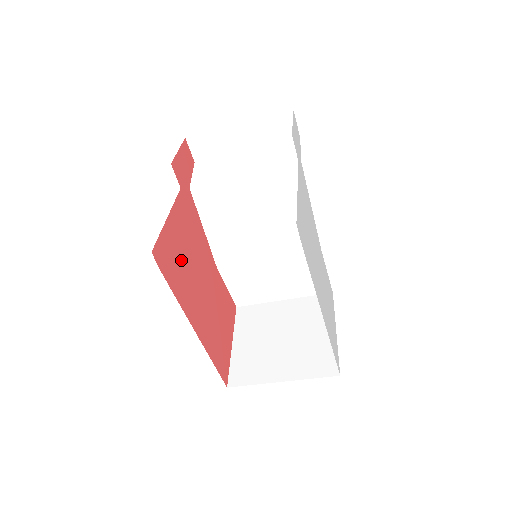
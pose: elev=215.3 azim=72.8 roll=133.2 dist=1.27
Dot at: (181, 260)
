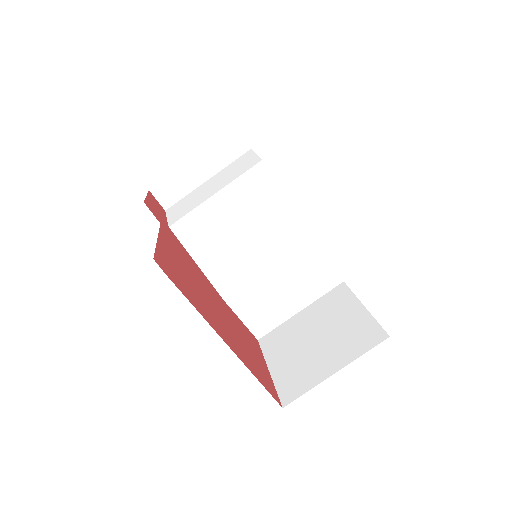
Dot at: (185, 278)
